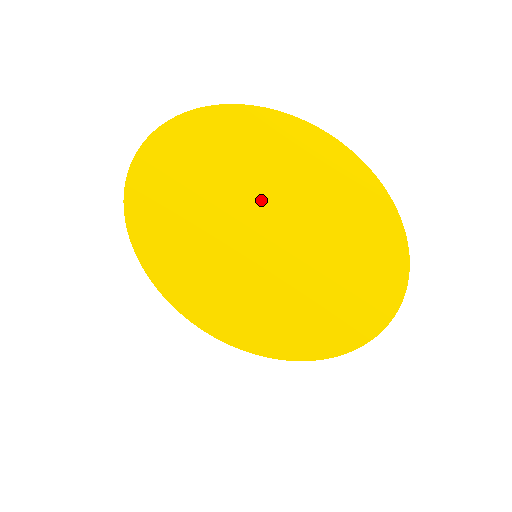
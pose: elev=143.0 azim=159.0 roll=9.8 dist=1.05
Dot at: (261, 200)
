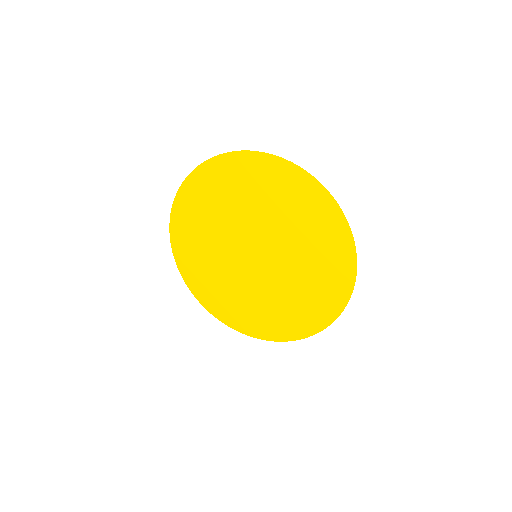
Dot at: (291, 239)
